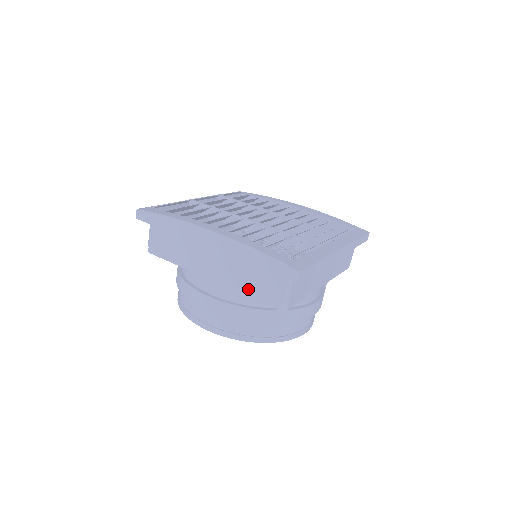
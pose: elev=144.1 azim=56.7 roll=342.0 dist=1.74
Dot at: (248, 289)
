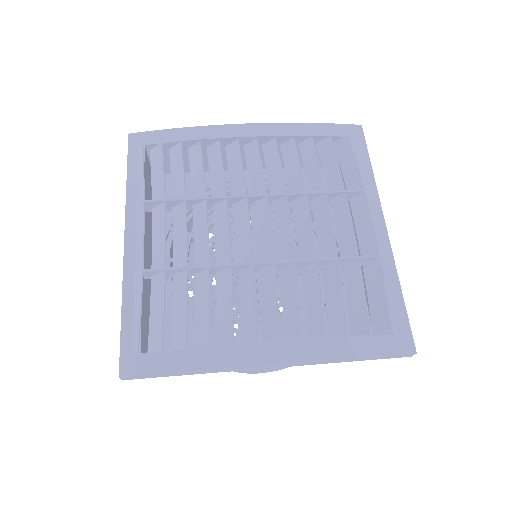
Dot at: occluded
